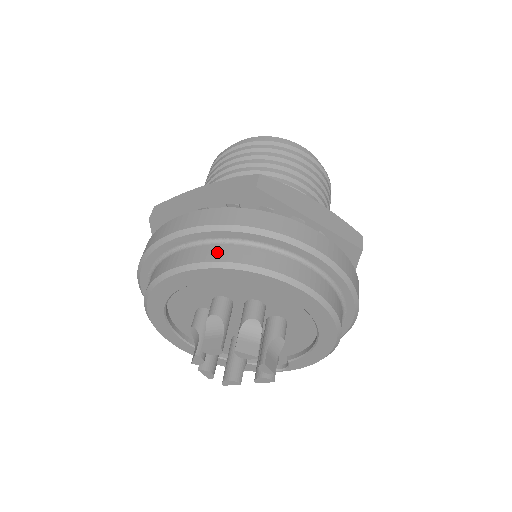
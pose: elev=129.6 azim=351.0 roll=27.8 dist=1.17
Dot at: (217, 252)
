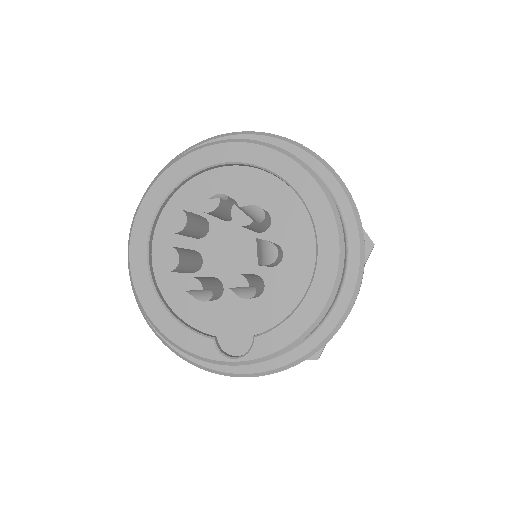
Dot at: occluded
